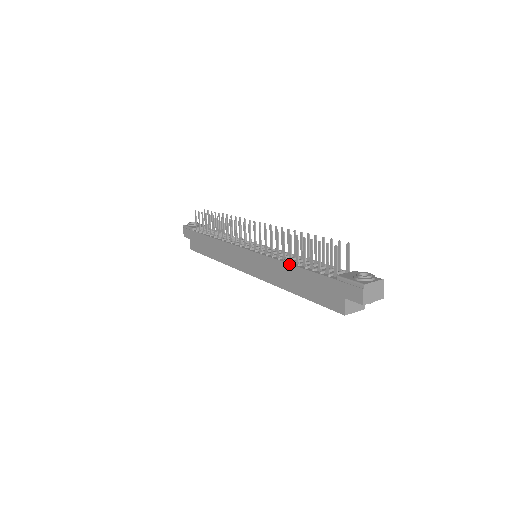
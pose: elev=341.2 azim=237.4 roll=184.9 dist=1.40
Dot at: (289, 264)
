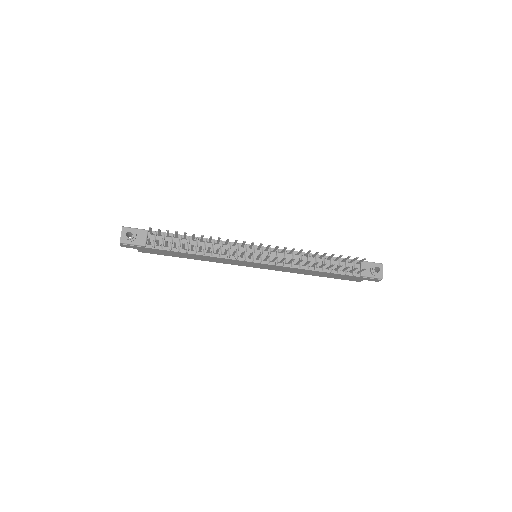
Dot at: (314, 271)
